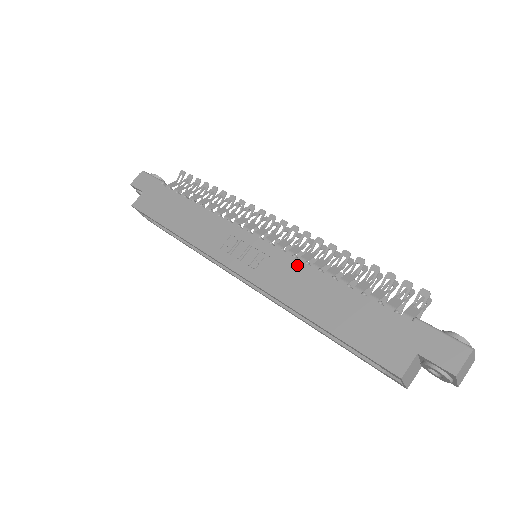
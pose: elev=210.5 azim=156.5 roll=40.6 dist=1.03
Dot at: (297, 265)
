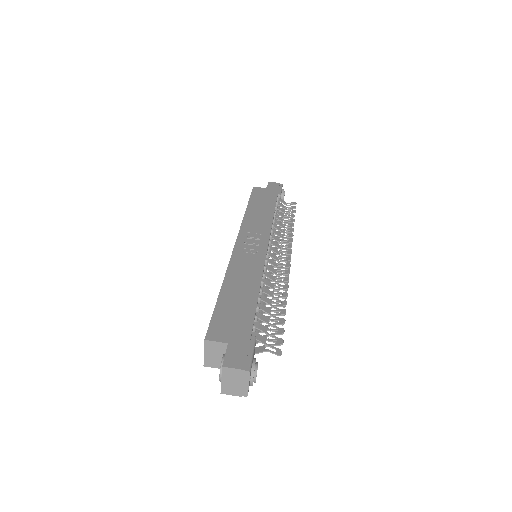
Dot at: (259, 269)
